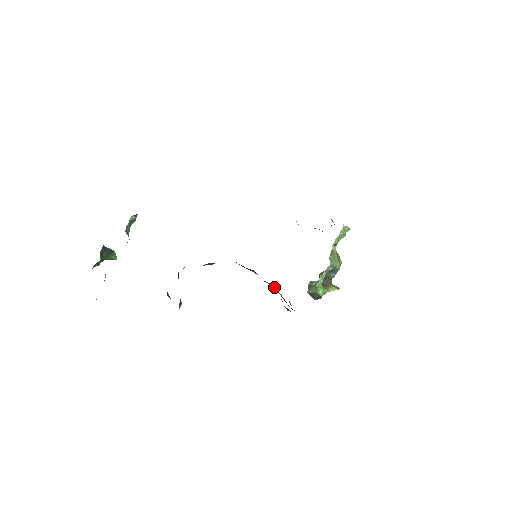
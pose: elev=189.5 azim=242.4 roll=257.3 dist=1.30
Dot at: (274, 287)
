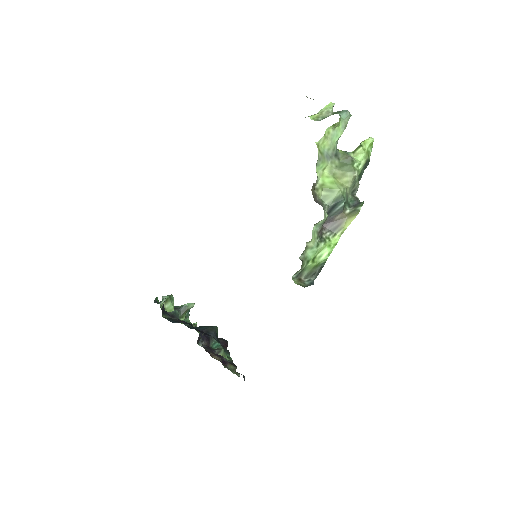
Dot at: occluded
